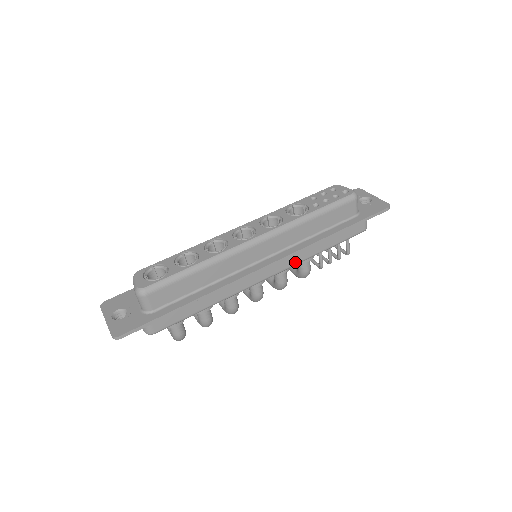
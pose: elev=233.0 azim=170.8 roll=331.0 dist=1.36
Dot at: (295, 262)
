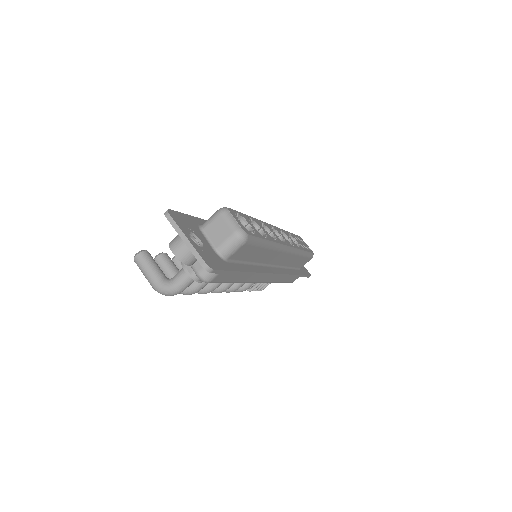
Dot at: (273, 280)
